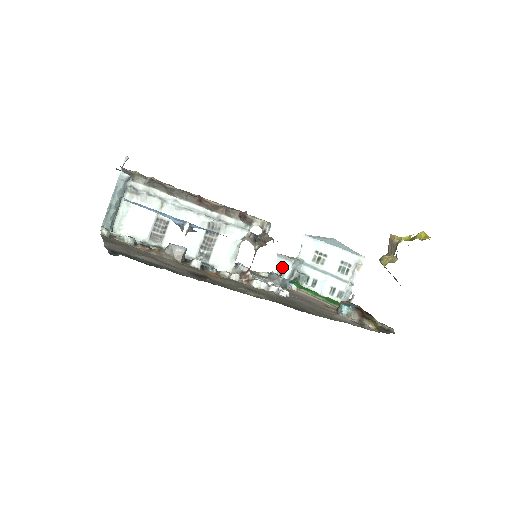
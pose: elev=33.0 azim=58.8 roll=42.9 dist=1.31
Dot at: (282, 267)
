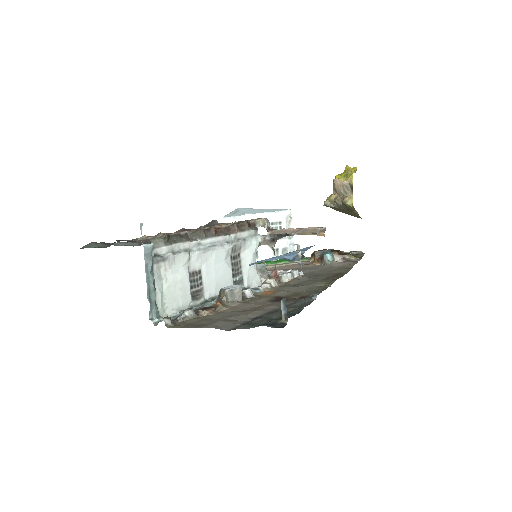
Dot at: occluded
